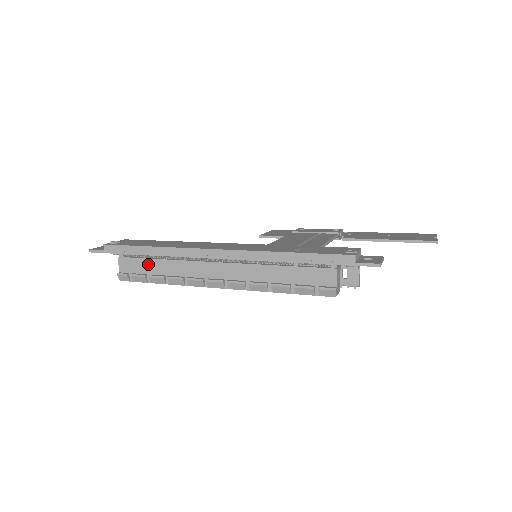
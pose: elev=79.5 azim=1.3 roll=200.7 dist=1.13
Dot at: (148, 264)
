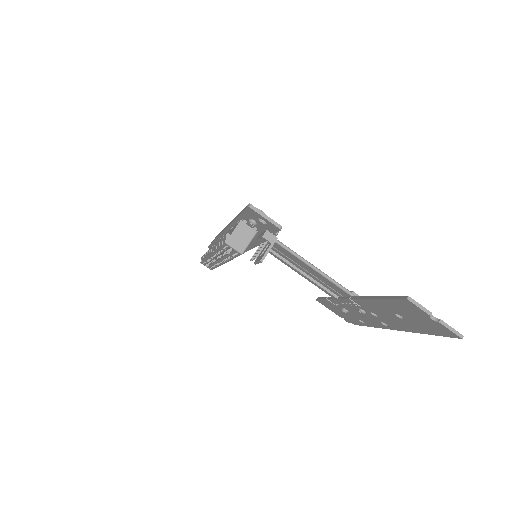
Dot at: occluded
